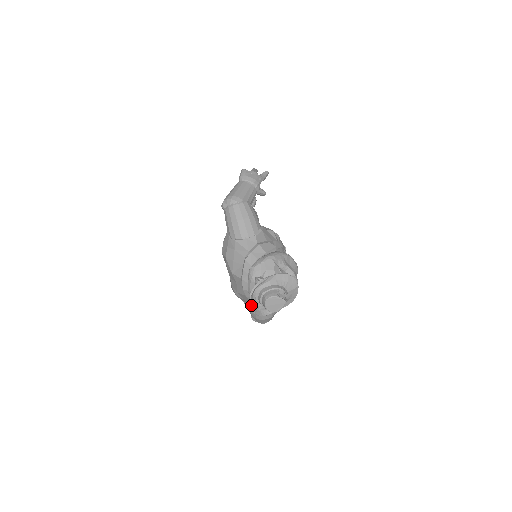
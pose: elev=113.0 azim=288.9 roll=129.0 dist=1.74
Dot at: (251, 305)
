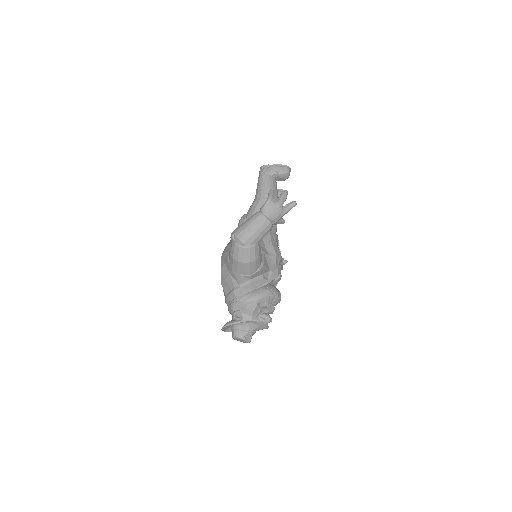
Dot at: (222, 330)
